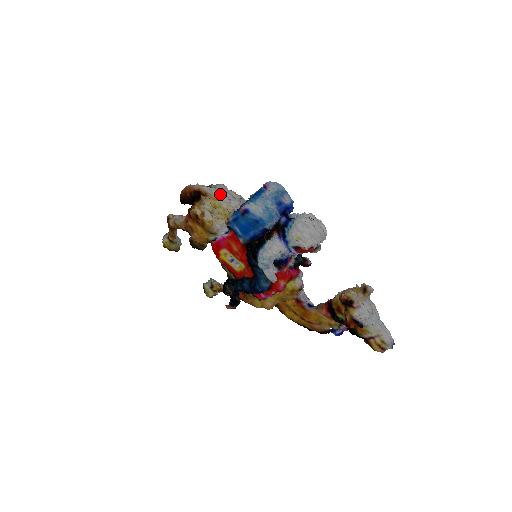
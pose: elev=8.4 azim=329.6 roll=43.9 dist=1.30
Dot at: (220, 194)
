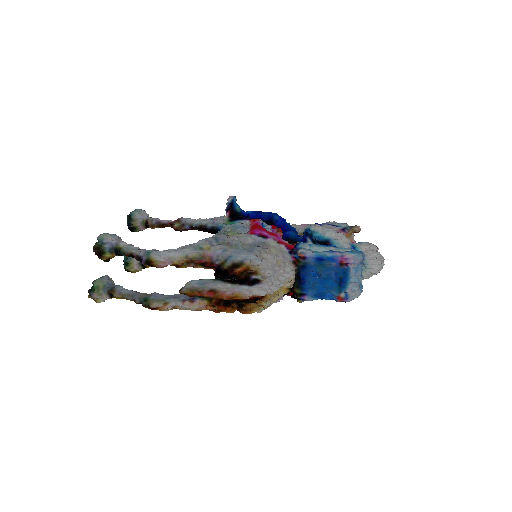
Dot at: (281, 284)
